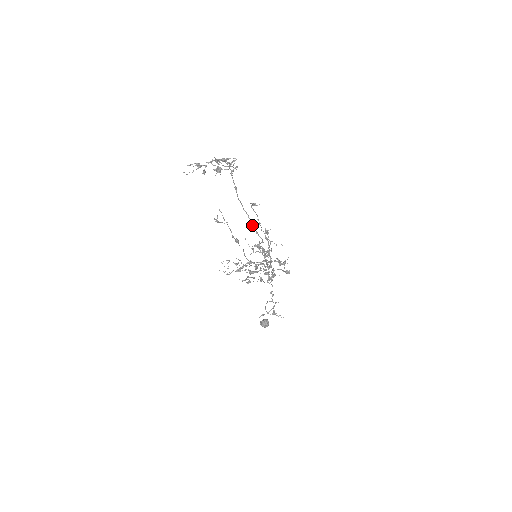
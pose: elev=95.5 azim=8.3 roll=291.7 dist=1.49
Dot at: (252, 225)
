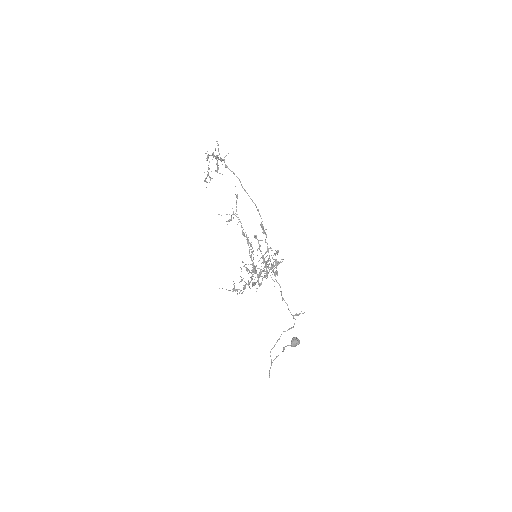
Dot at: occluded
